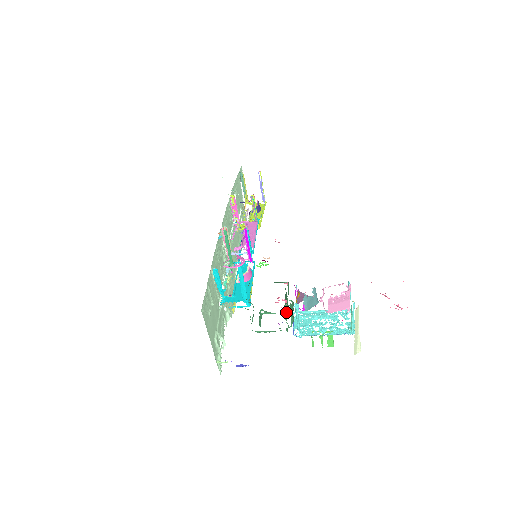
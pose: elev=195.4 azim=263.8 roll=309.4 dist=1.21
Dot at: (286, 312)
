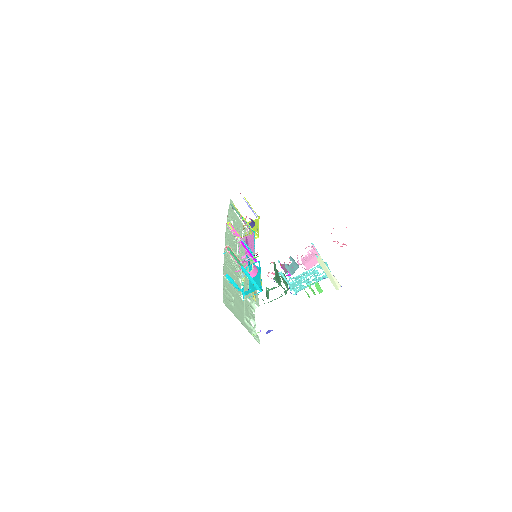
Dot at: (279, 281)
